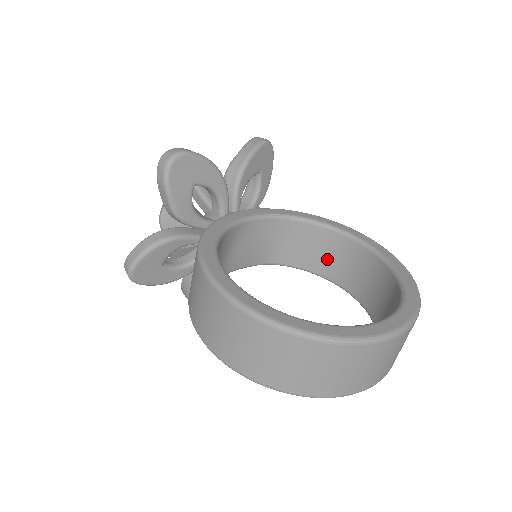
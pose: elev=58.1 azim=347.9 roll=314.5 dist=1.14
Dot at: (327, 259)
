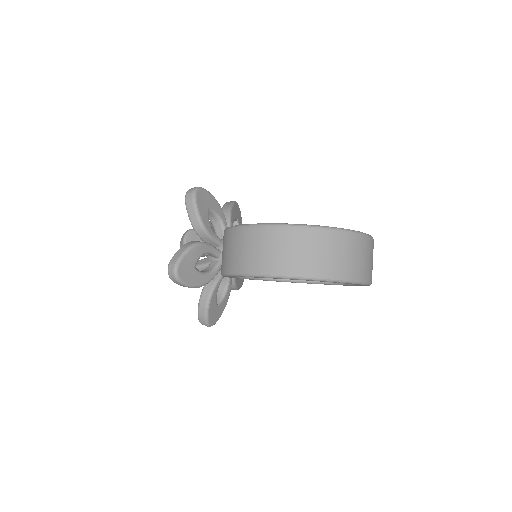
Dot at: occluded
